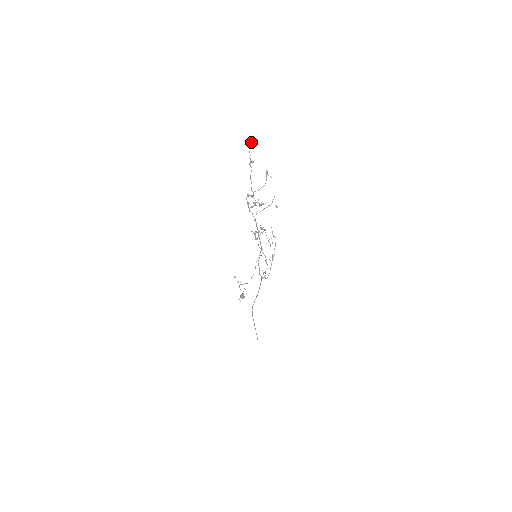
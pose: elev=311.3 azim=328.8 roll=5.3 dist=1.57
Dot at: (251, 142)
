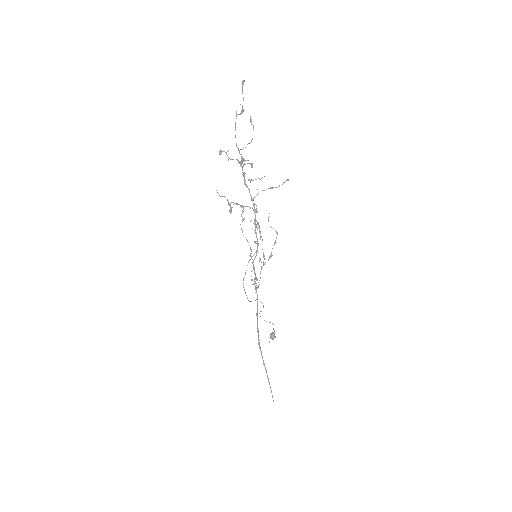
Dot at: (243, 83)
